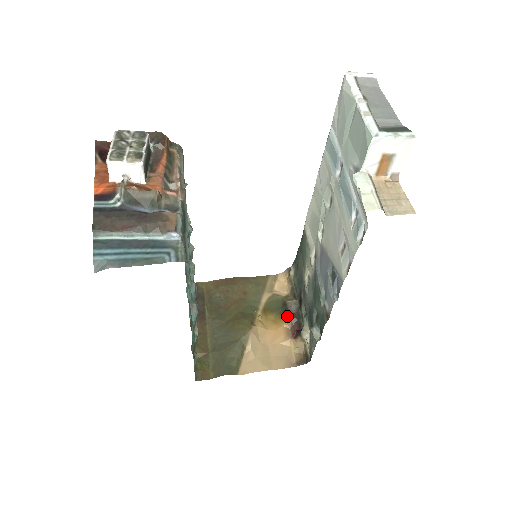
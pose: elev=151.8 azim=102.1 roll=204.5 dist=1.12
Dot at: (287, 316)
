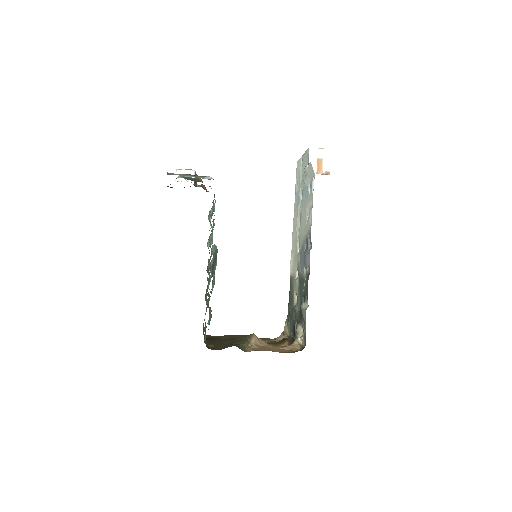
Dot at: (284, 341)
